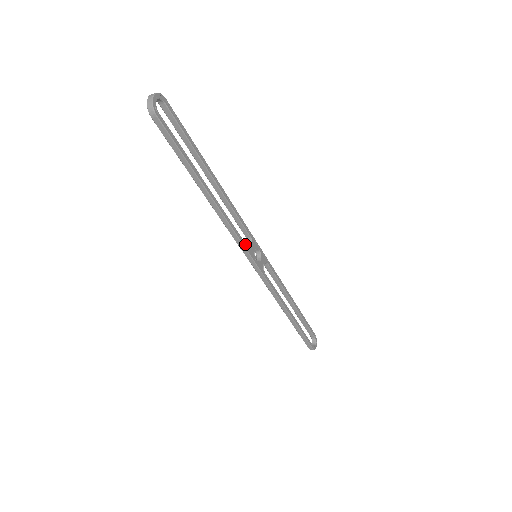
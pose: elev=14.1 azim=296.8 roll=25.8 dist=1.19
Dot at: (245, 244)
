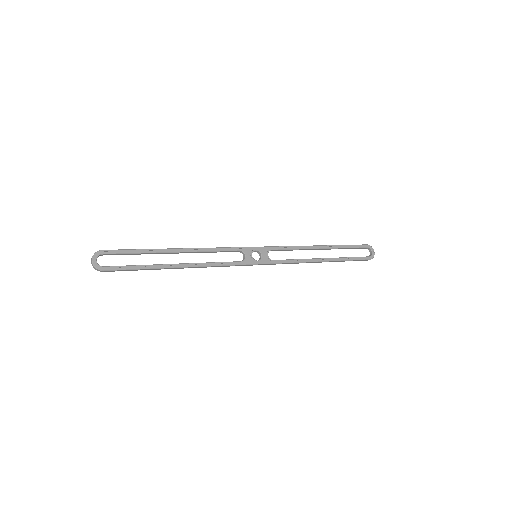
Dot at: (237, 262)
